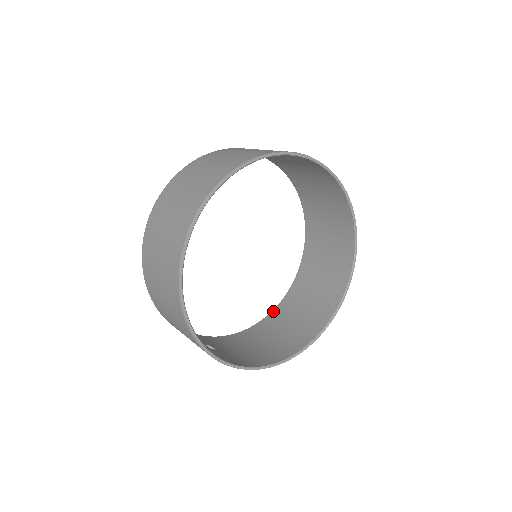
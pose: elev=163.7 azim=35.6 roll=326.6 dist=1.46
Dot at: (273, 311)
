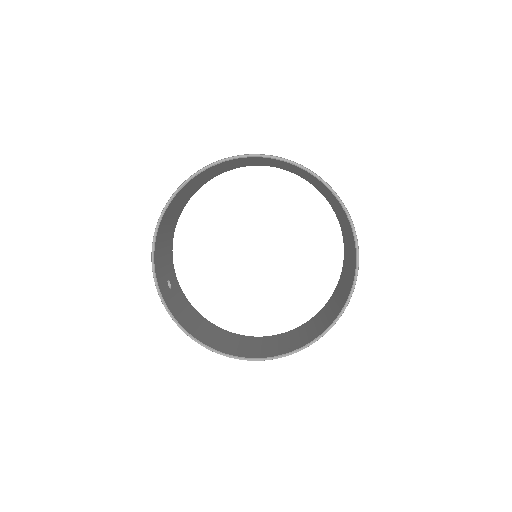
Dot at: (247, 336)
